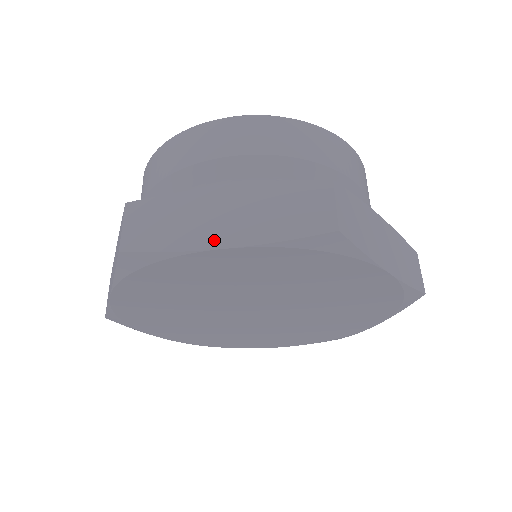
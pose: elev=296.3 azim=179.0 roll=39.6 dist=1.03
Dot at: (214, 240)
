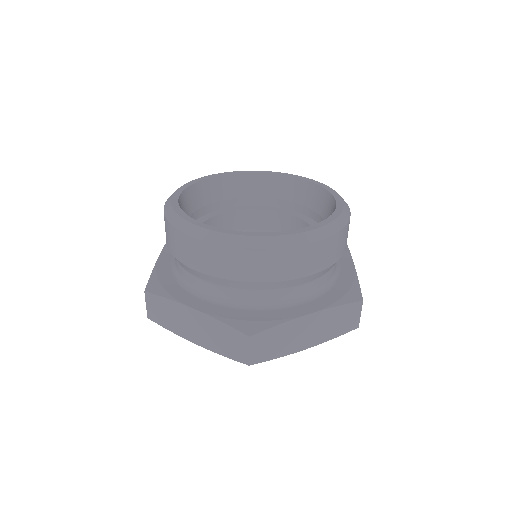
Dot at: (302, 346)
